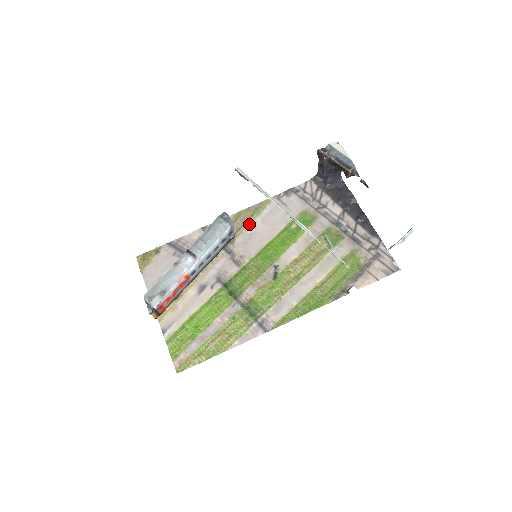
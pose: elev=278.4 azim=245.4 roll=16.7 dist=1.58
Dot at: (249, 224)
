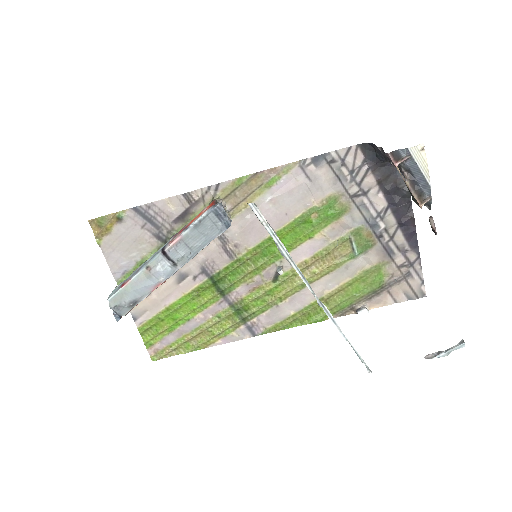
Dot at: (252, 201)
